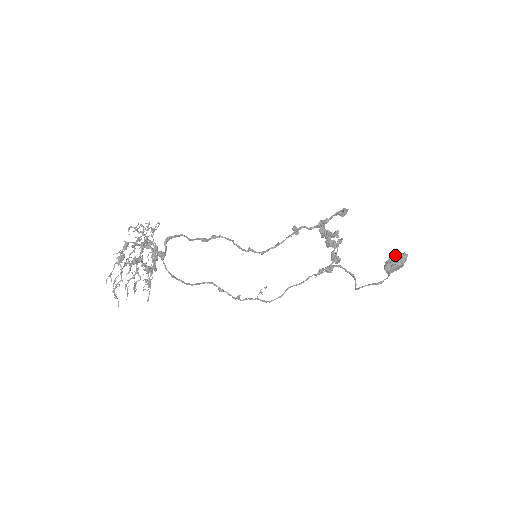
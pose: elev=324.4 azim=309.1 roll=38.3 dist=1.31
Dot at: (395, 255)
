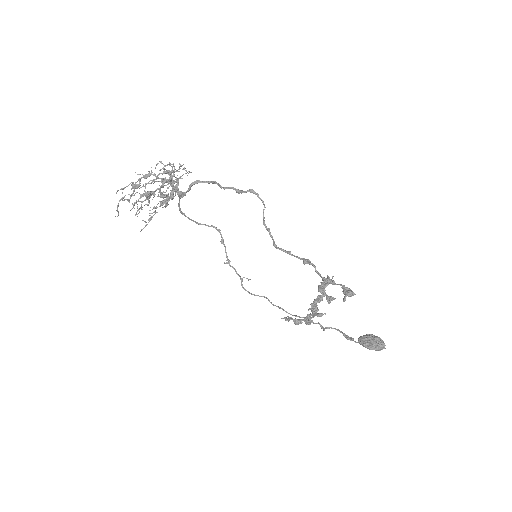
Dot at: (375, 339)
